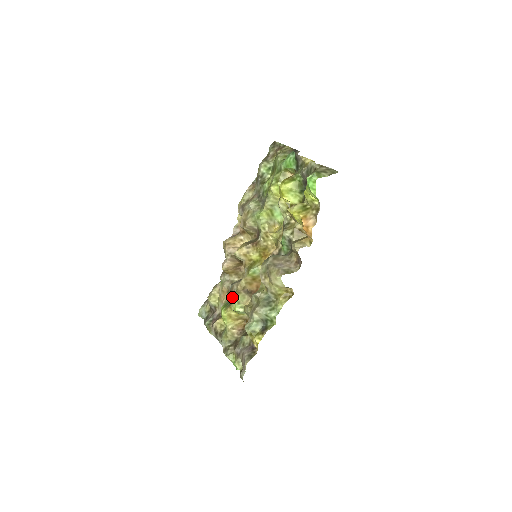
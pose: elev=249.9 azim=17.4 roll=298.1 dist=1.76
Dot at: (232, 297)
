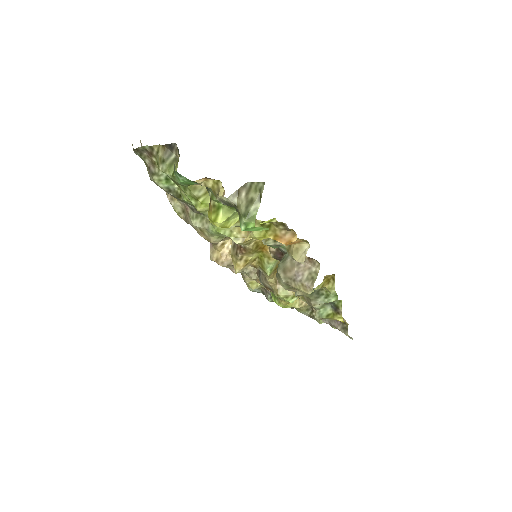
Dot at: occluded
